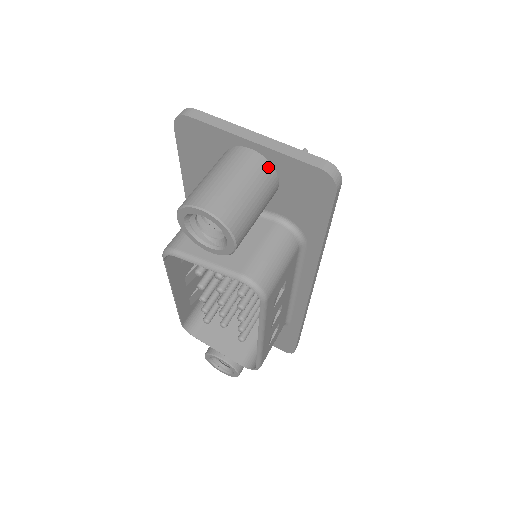
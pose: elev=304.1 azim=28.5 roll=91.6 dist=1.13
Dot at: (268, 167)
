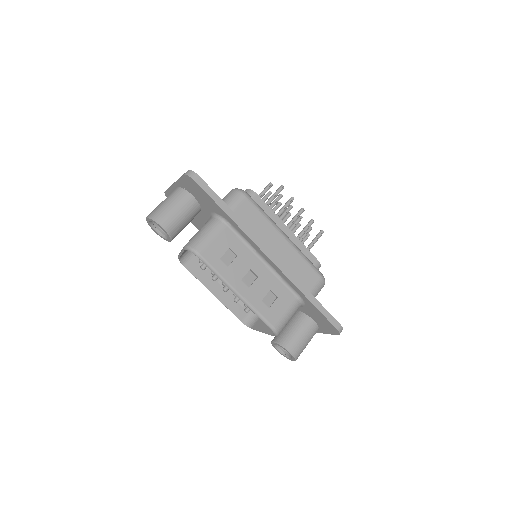
Dot at: (181, 190)
